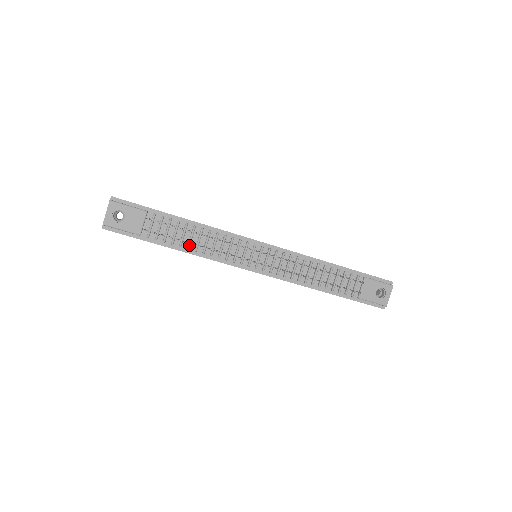
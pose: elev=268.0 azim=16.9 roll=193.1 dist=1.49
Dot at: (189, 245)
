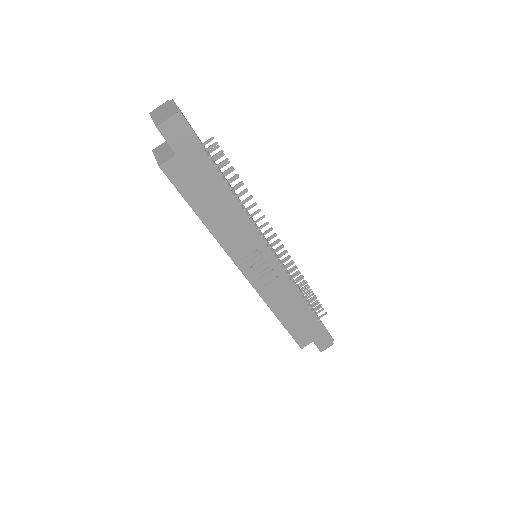
Dot at: occluded
